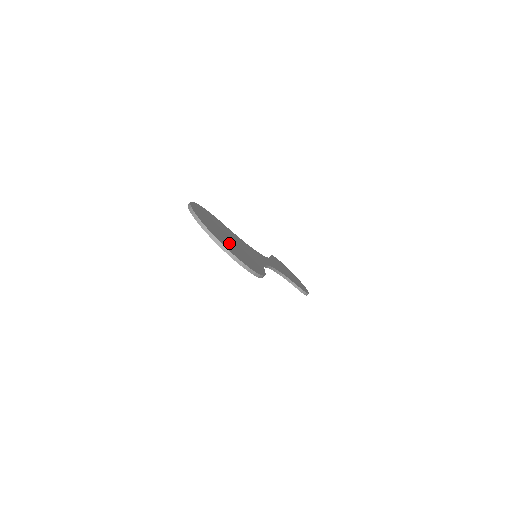
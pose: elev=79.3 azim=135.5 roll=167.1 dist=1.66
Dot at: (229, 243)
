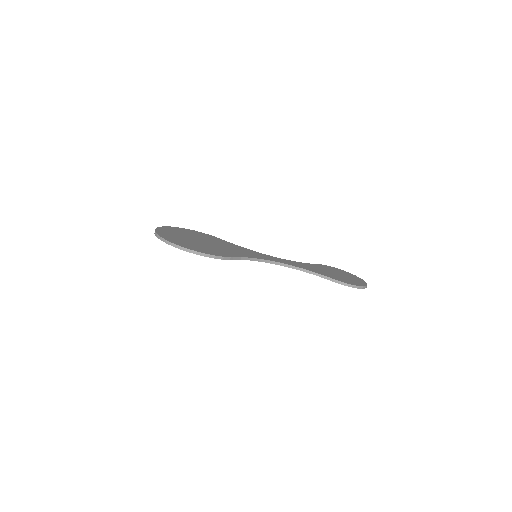
Dot at: (187, 240)
